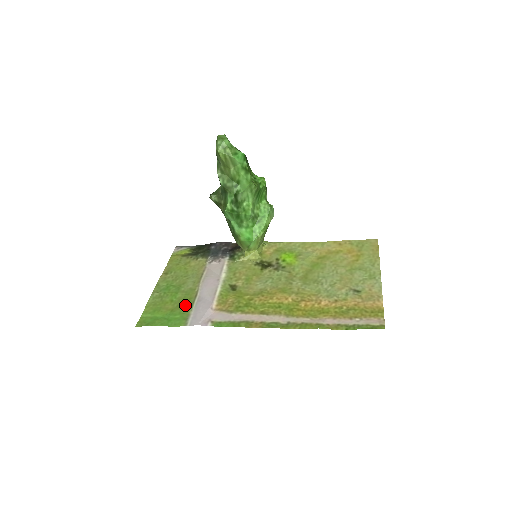
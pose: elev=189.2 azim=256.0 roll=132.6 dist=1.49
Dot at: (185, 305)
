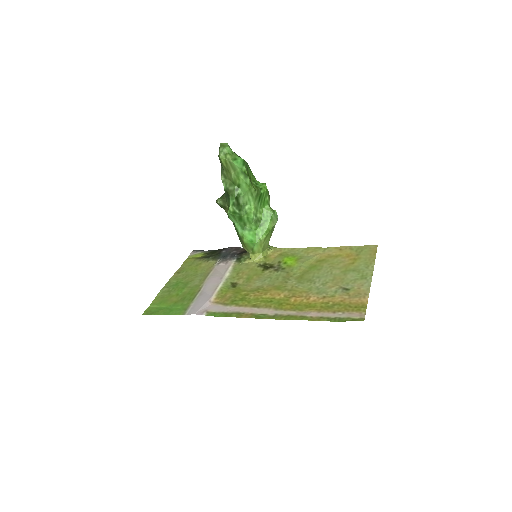
Dot at: (188, 298)
